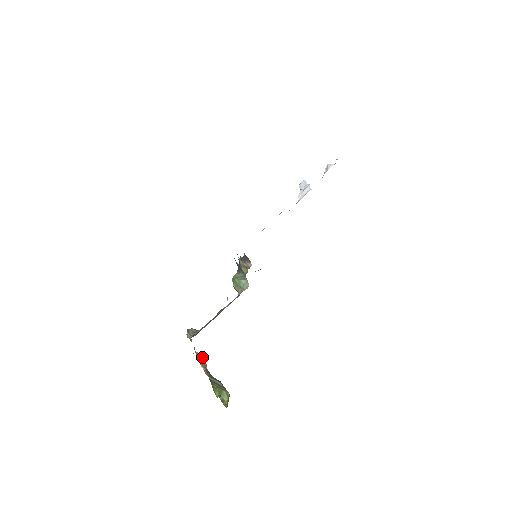
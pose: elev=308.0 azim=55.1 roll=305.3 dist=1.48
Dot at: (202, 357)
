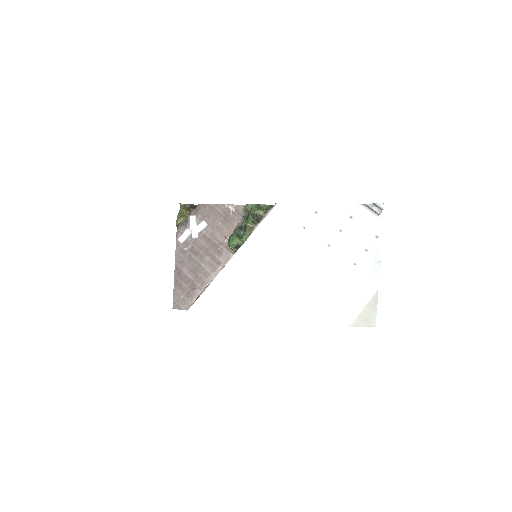
Dot at: occluded
